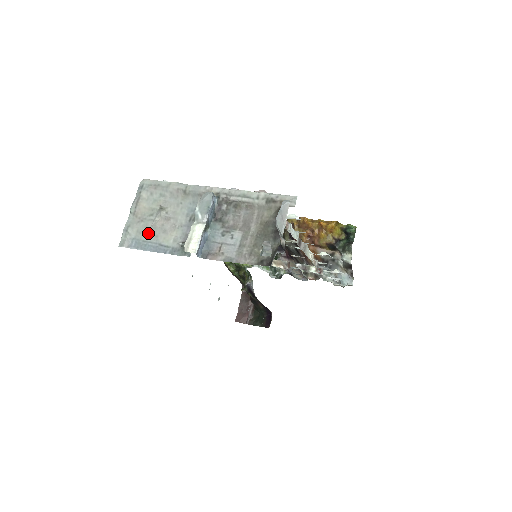
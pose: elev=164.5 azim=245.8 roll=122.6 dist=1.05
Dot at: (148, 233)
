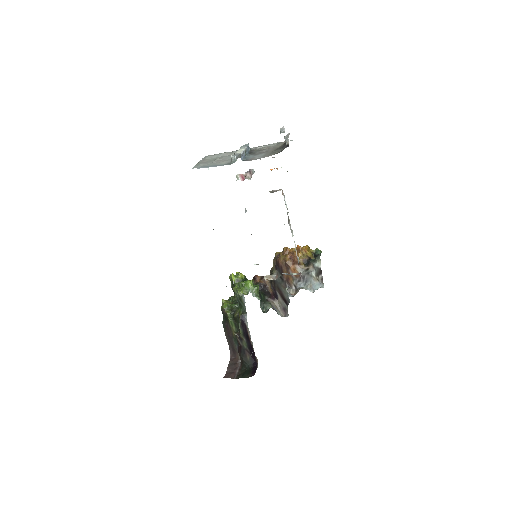
Dot at: (210, 164)
